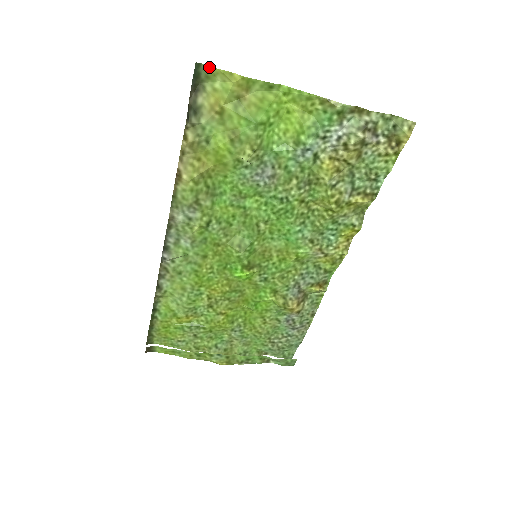
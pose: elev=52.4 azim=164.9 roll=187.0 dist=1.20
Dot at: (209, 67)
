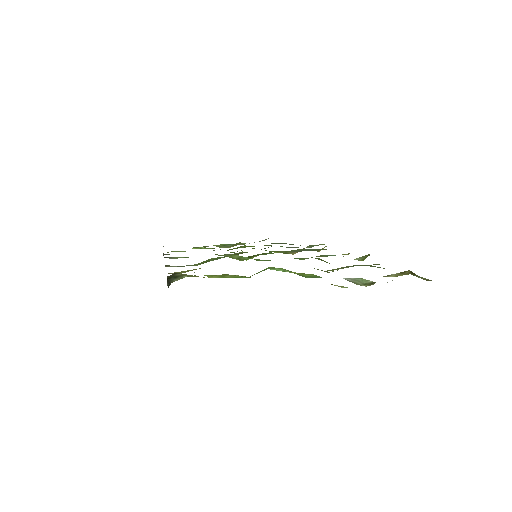
Dot at: occluded
